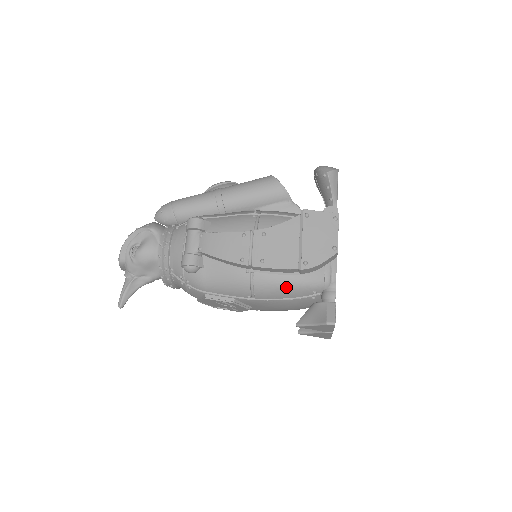
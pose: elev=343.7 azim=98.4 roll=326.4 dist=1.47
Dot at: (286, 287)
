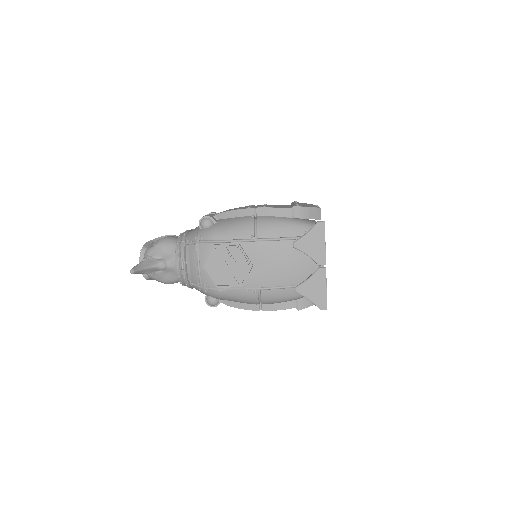
Dot at: (283, 224)
